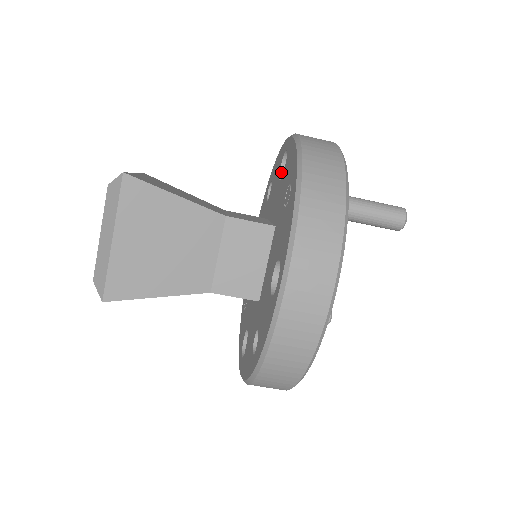
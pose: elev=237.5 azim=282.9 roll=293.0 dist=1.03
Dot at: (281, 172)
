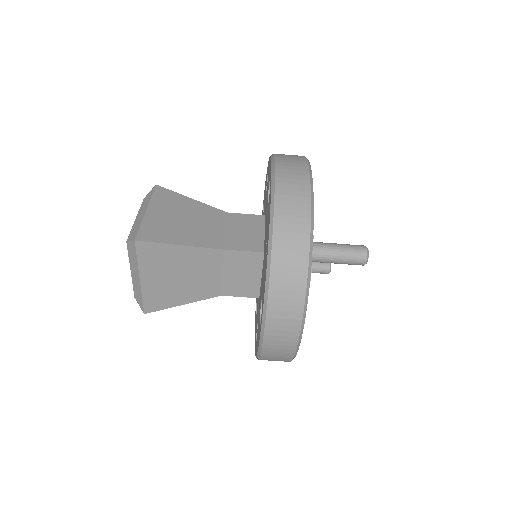
Dot at: occluded
